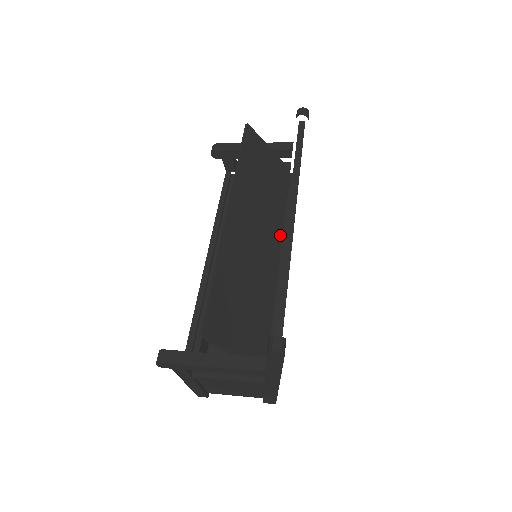
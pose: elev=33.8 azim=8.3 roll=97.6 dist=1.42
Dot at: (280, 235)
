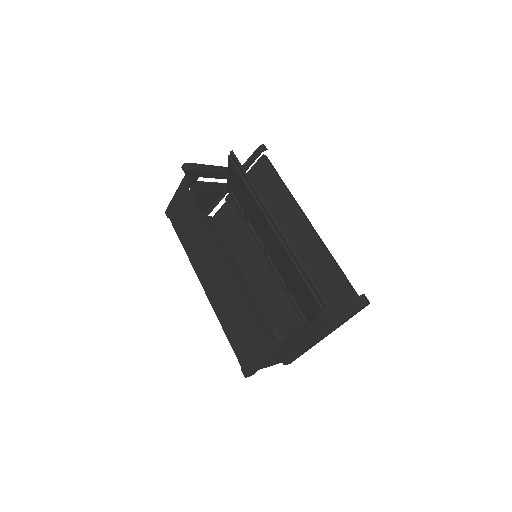
Dot at: (261, 239)
